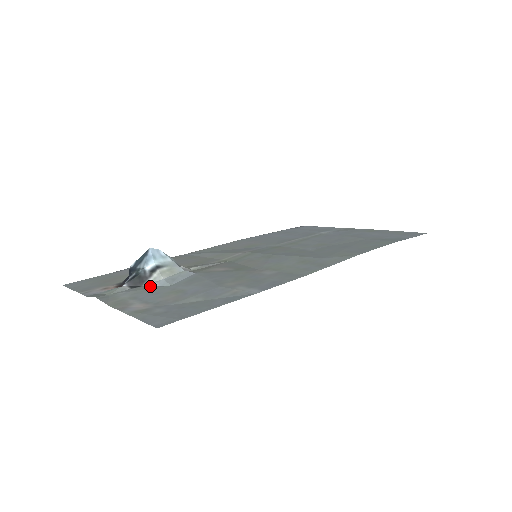
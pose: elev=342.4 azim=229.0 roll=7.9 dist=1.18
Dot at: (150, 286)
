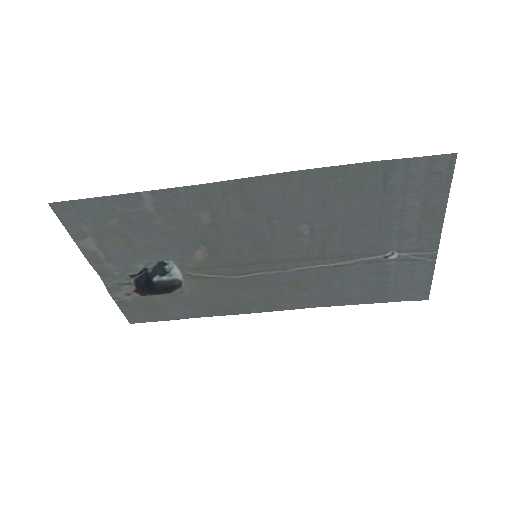
Dot at: (137, 268)
